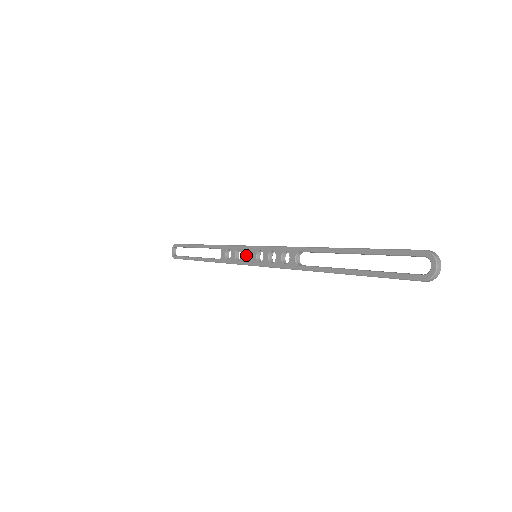
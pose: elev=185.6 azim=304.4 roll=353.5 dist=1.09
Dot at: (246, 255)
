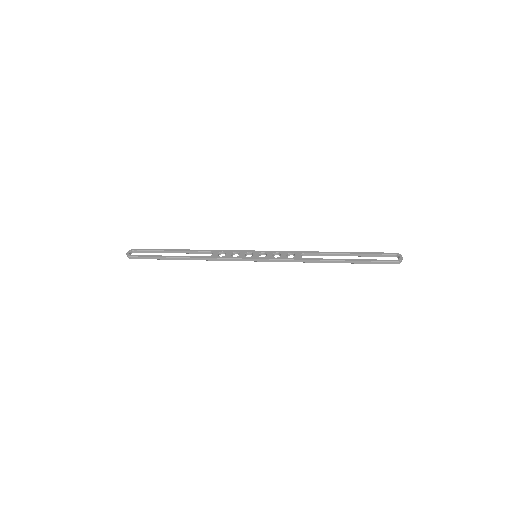
Dot at: (245, 255)
